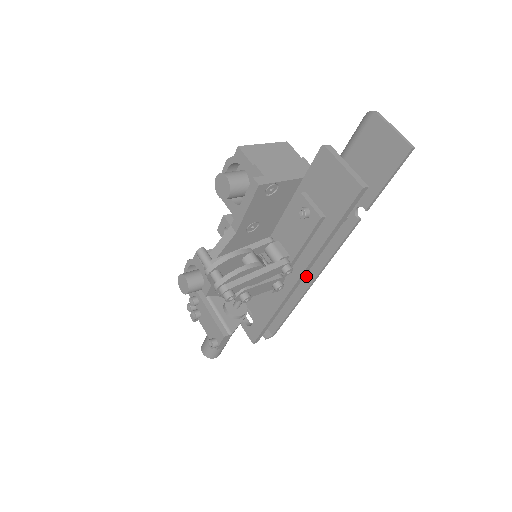
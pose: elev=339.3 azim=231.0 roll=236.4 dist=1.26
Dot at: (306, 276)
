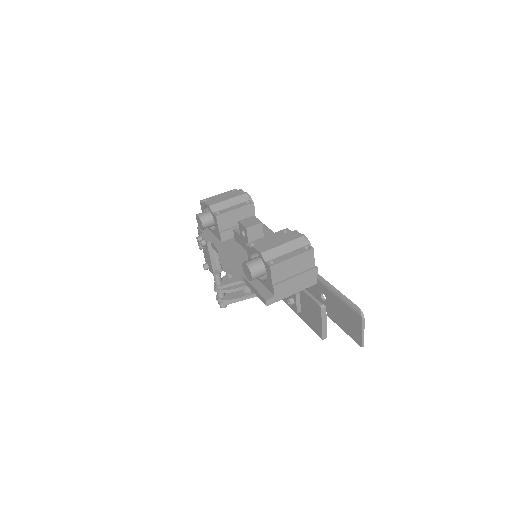
Dot at: occluded
